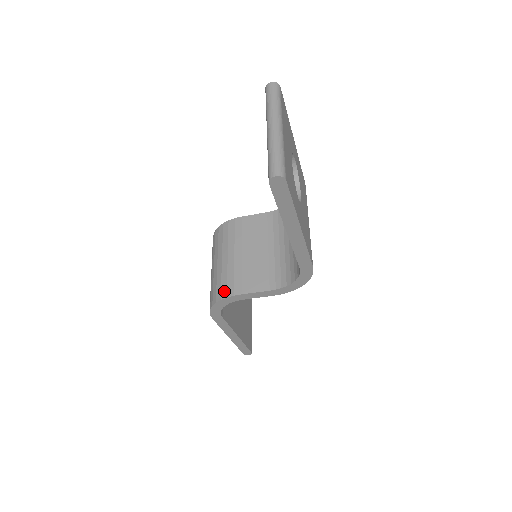
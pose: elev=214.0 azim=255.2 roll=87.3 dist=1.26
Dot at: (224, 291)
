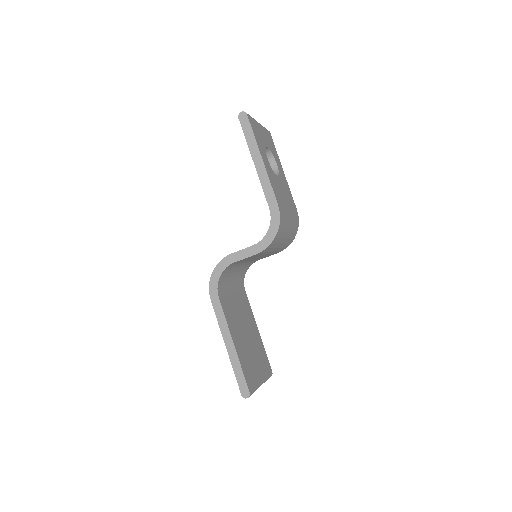
Dot at: occluded
